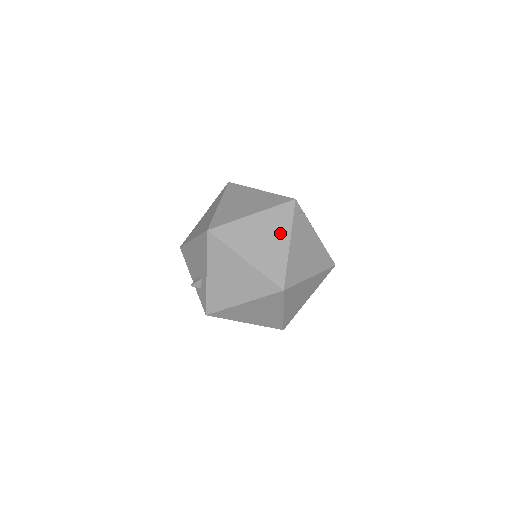
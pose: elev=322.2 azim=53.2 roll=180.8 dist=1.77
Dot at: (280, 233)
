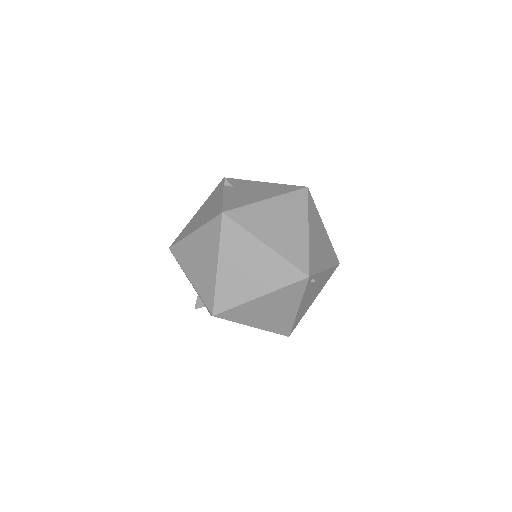
Dot at: (289, 304)
